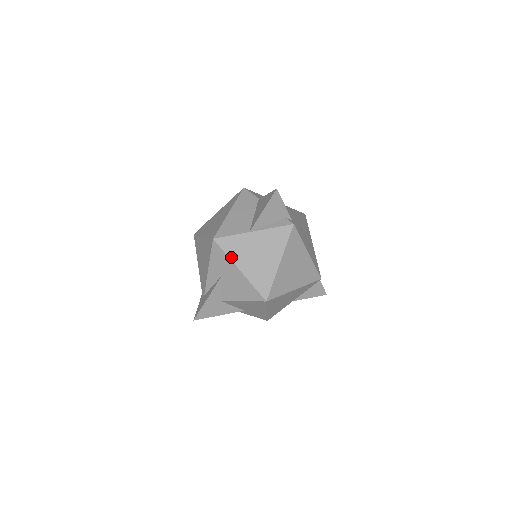
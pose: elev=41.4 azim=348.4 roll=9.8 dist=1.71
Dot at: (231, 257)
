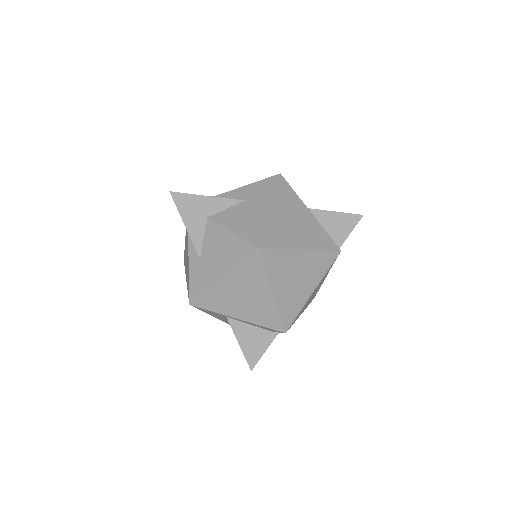
Dot at: (276, 196)
